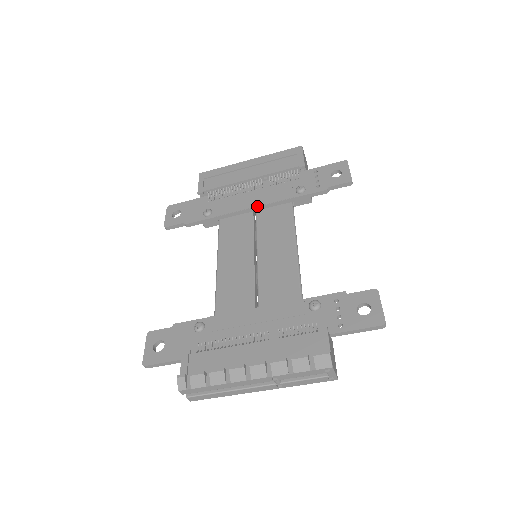
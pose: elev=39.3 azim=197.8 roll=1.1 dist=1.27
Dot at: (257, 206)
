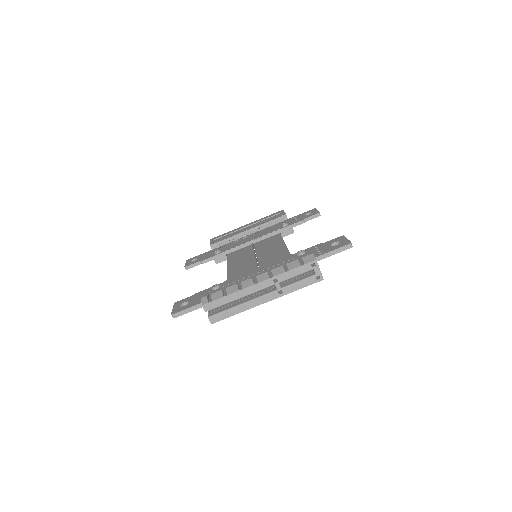
Dot at: (254, 239)
